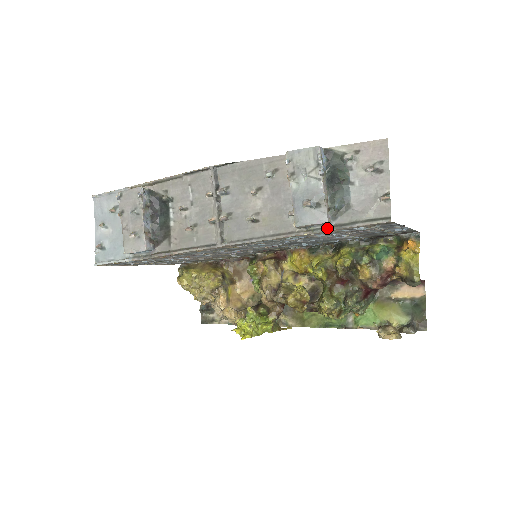
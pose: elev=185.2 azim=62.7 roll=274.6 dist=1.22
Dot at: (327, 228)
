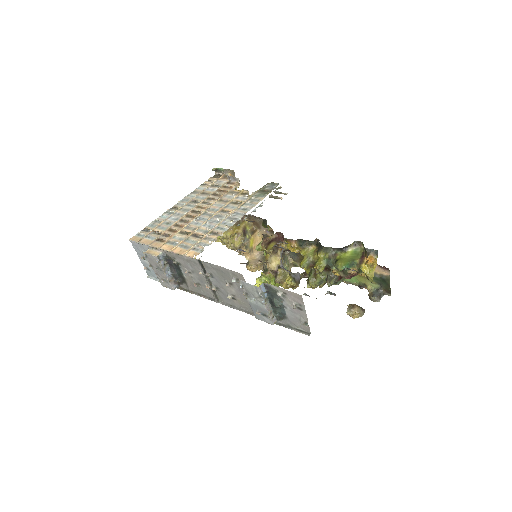
Dot at: (275, 323)
